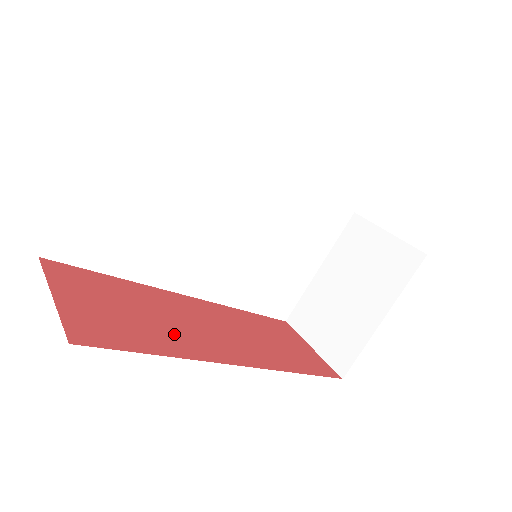
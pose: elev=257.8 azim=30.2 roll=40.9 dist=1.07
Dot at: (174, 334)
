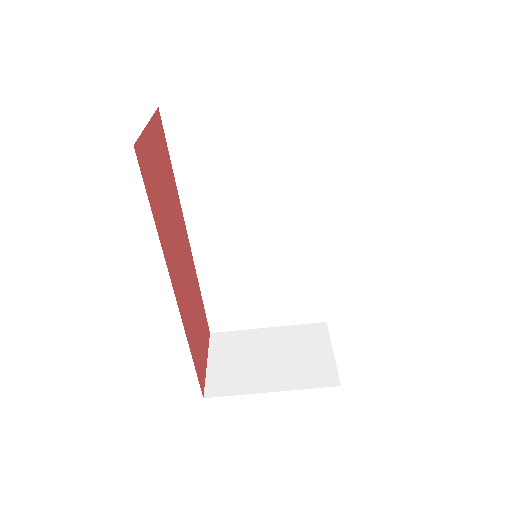
Dot at: (167, 229)
